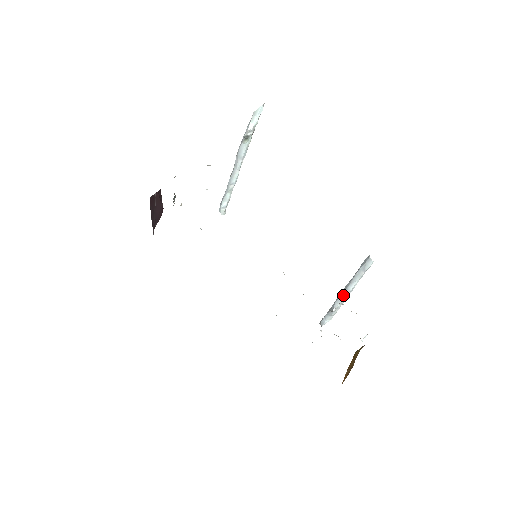
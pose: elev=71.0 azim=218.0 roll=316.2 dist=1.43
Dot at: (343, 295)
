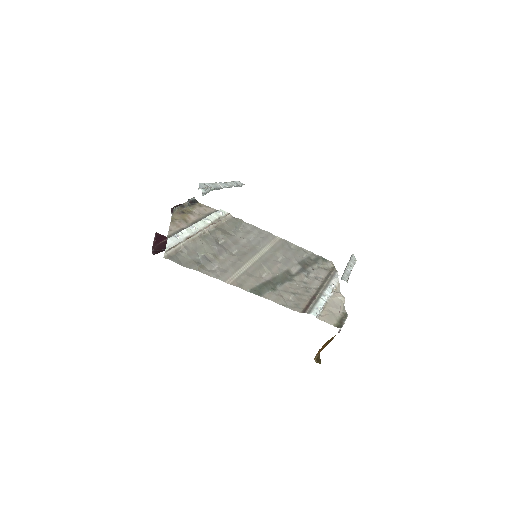
Dot at: occluded
